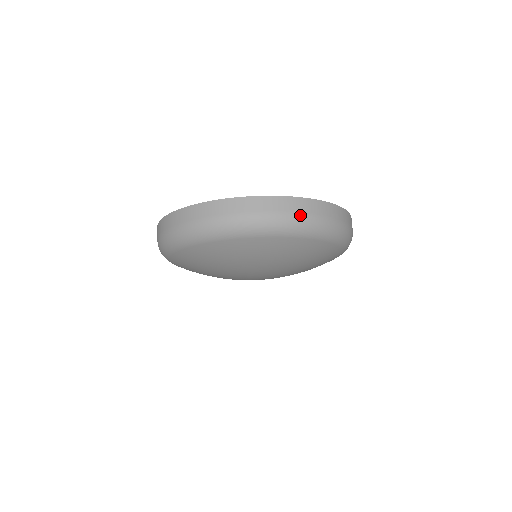
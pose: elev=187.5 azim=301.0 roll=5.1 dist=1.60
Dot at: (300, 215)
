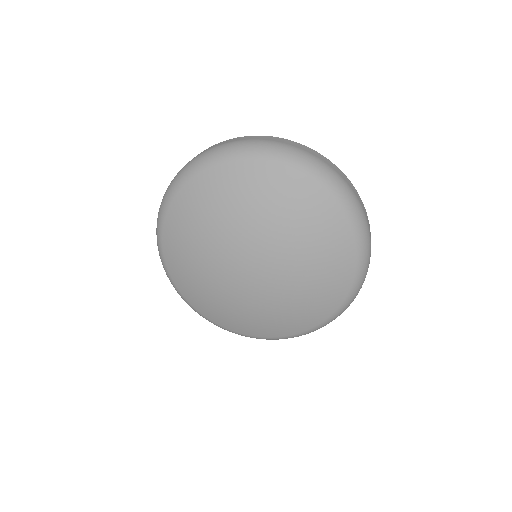
Dot at: (368, 227)
